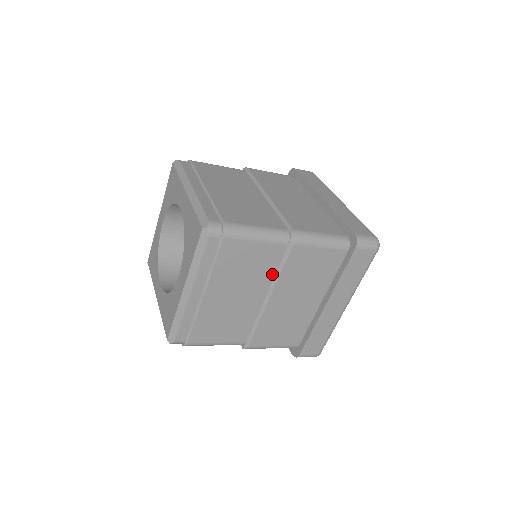
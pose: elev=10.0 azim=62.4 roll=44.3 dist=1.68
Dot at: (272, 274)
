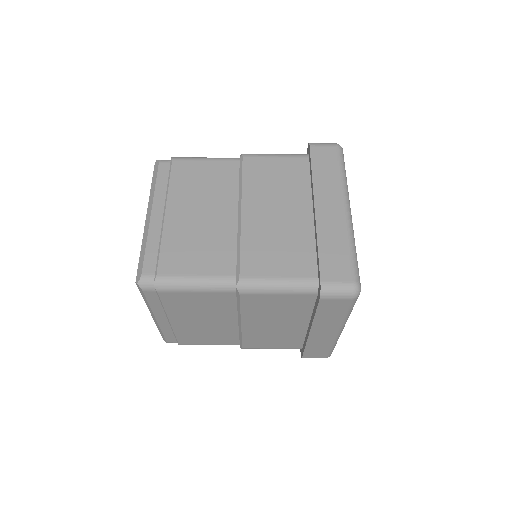
Dot at: (235, 189)
